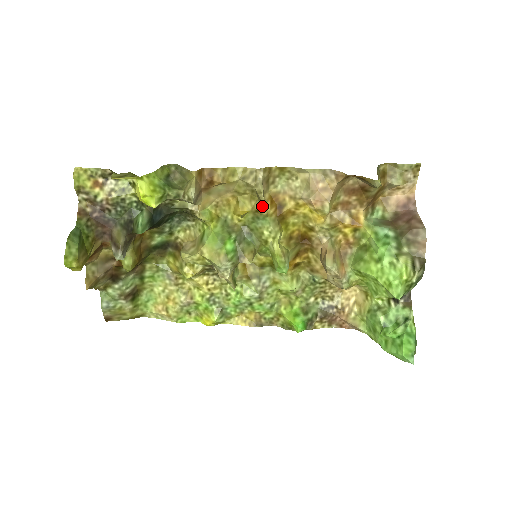
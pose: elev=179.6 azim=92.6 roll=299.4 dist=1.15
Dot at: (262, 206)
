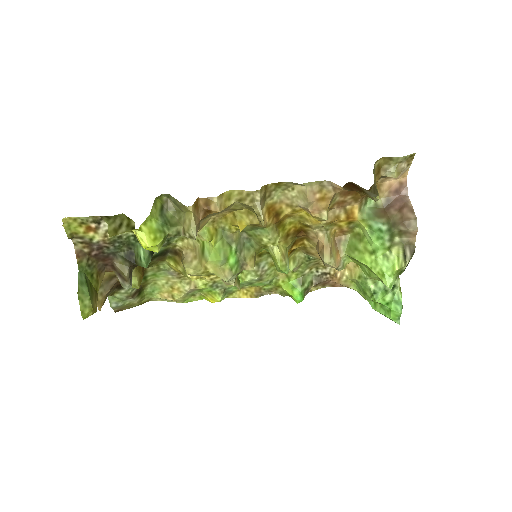
Dot at: (262, 225)
